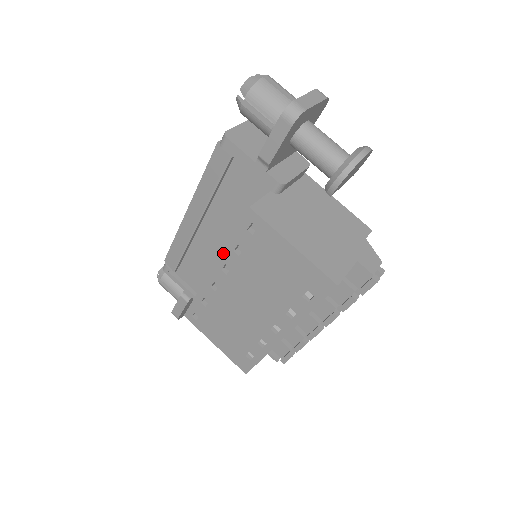
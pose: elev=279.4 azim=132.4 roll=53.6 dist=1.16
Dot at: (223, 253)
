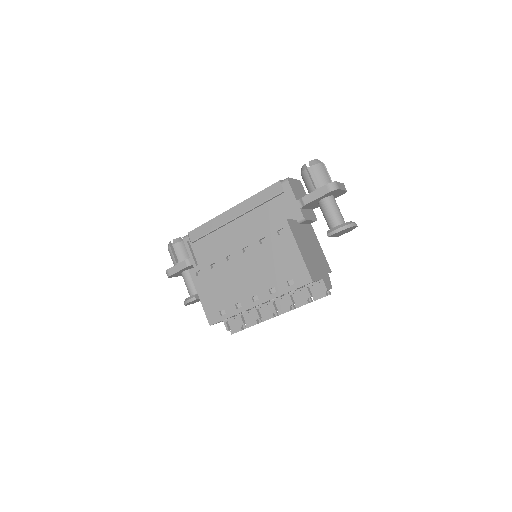
Dot at: (251, 239)
